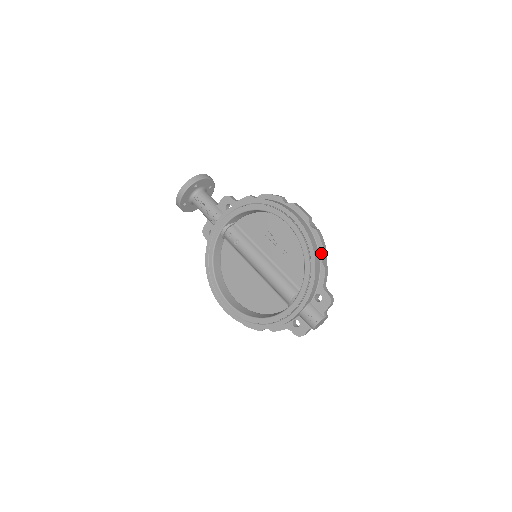
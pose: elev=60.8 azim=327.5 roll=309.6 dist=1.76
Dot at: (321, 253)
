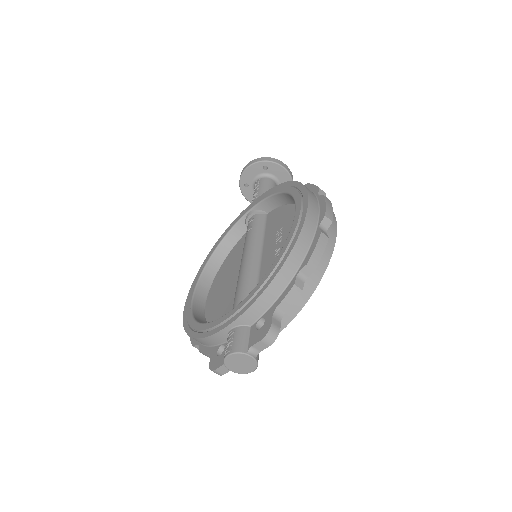
Dot at: (304, 263)
